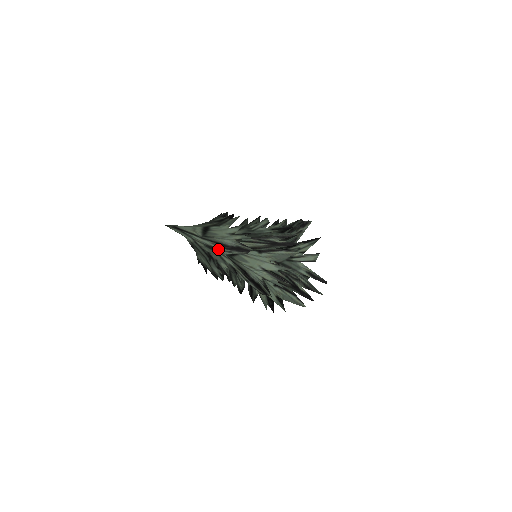
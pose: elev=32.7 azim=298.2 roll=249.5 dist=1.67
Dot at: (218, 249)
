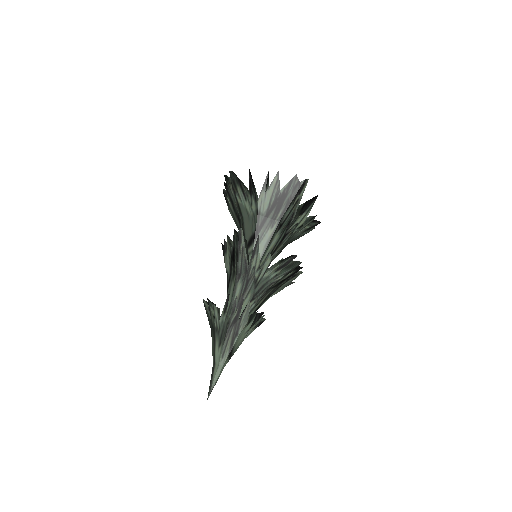
Dot at: occluded
